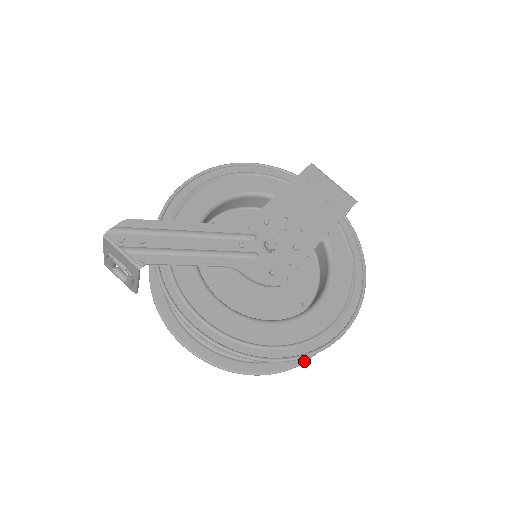
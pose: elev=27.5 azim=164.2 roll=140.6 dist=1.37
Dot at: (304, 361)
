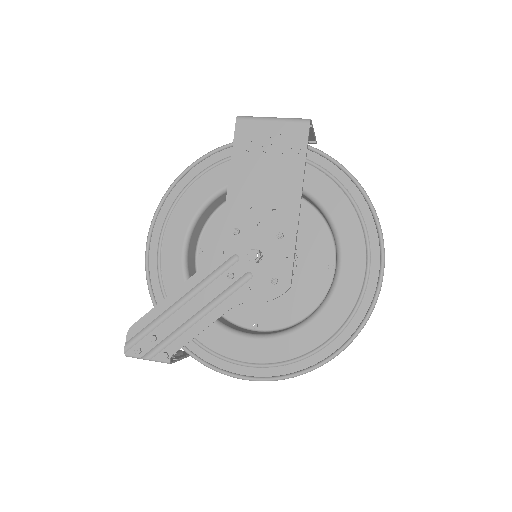
Dot at: occluded
